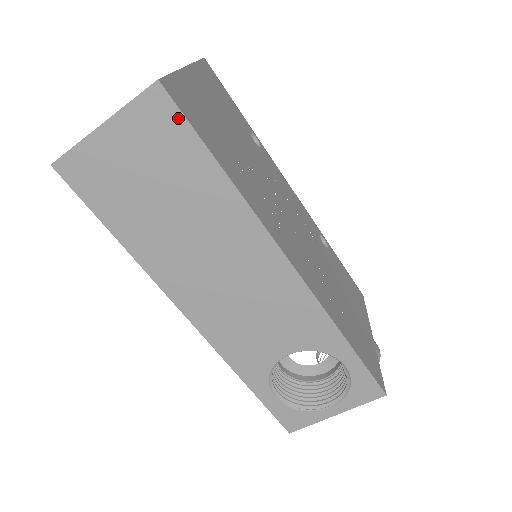
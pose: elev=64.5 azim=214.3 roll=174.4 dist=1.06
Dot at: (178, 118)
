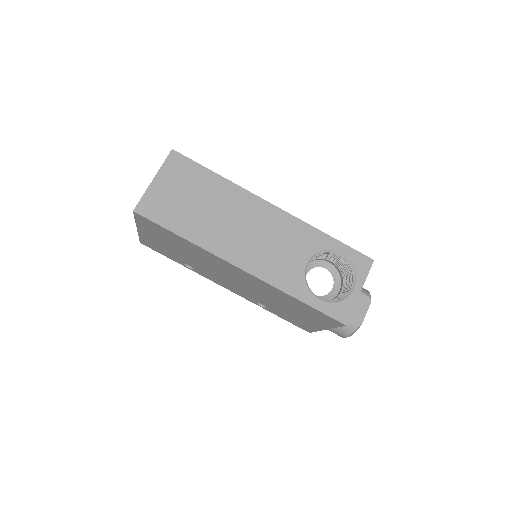
Dot at: (187, 161)
